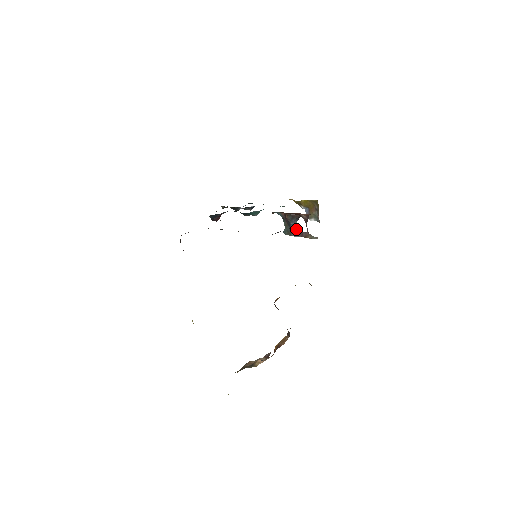
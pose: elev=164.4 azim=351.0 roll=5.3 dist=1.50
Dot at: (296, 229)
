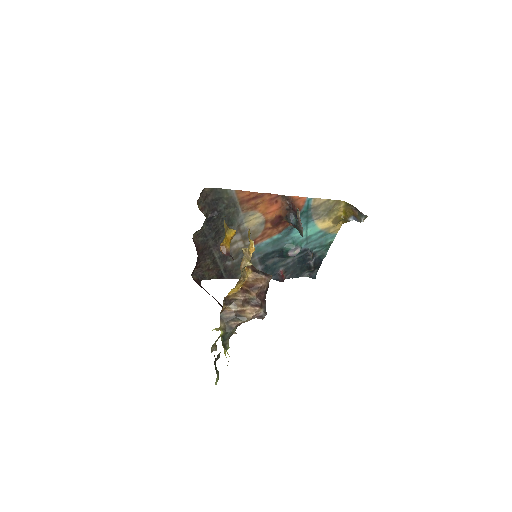
Dot at: (297, 222)
